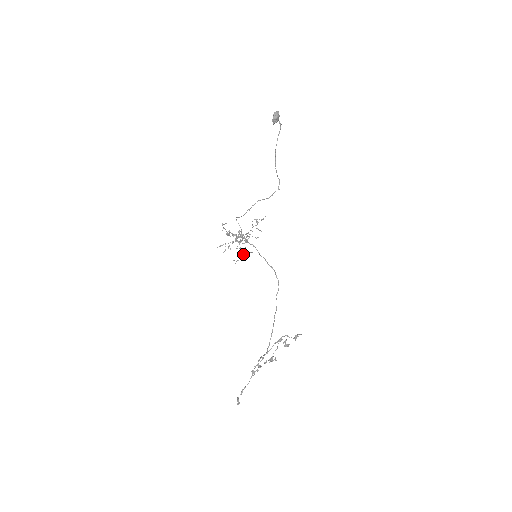
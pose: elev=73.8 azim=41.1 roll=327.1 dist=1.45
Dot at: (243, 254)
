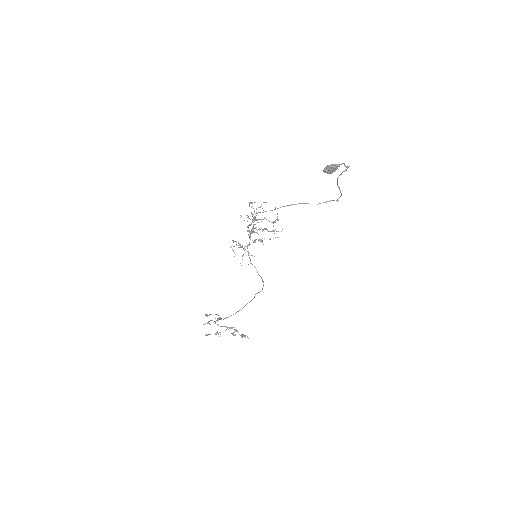
Dot at: occluded
